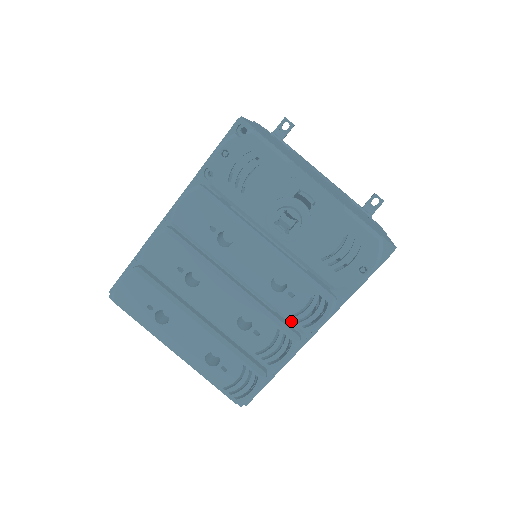
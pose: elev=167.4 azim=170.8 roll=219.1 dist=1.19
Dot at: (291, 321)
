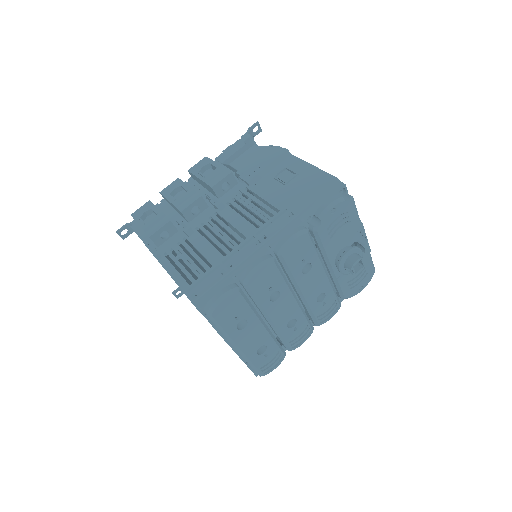
Dot at: (316, 320)
